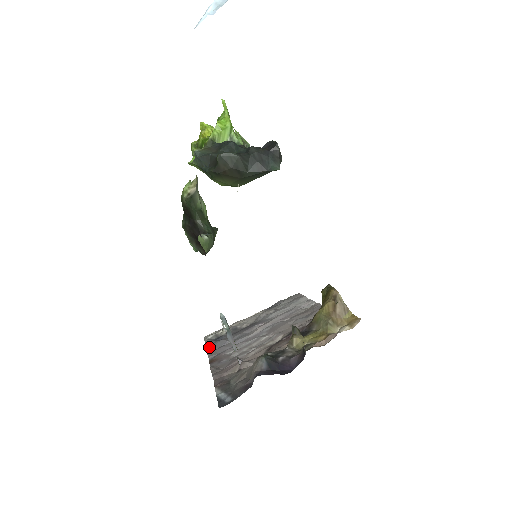
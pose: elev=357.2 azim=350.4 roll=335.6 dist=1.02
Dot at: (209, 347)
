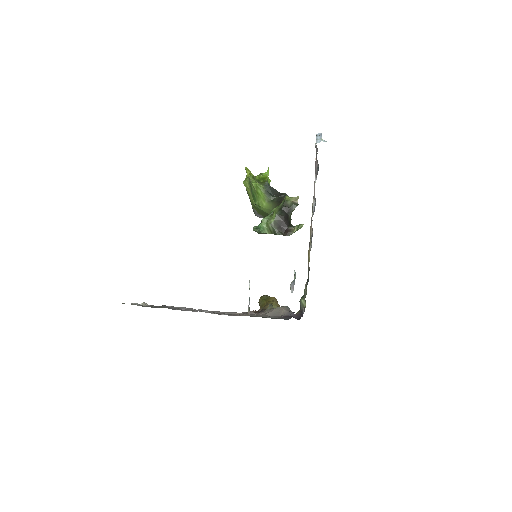
Dot at: (162, 306)
